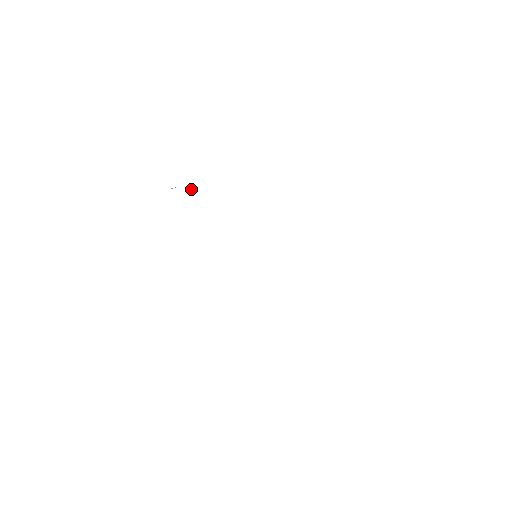
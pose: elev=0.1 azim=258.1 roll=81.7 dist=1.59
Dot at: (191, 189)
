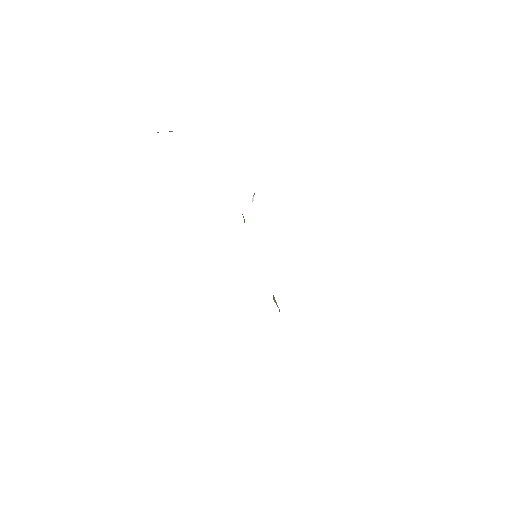
Dot at: occluded
